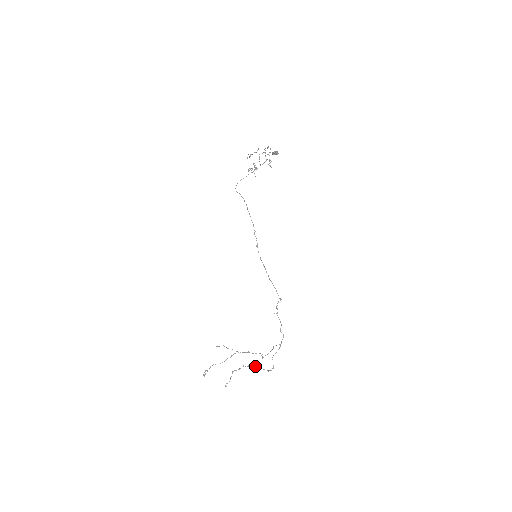
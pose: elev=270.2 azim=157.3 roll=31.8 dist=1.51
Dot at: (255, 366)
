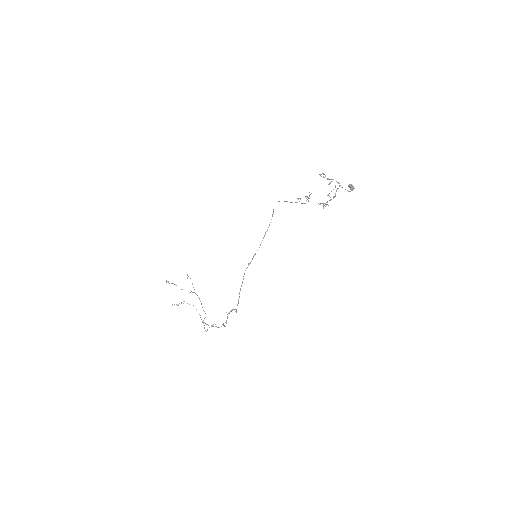
Dot at: (200, 315)
